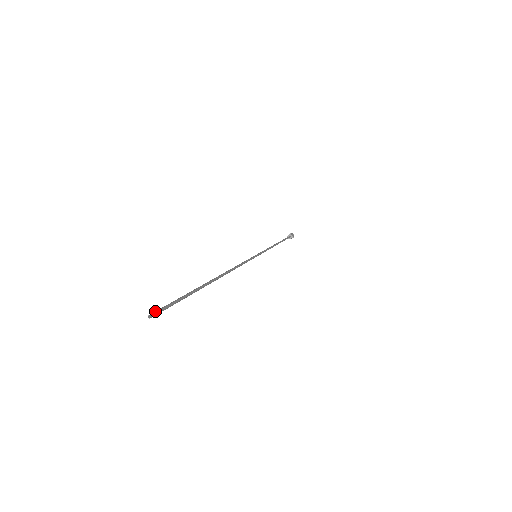
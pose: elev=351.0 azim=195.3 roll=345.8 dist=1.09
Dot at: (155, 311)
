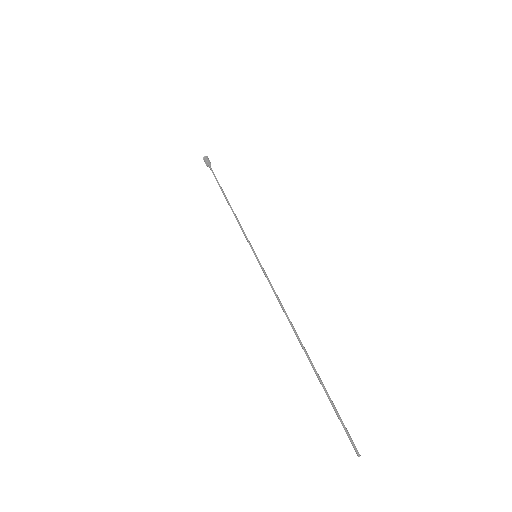
Dot at: (353, 447)
